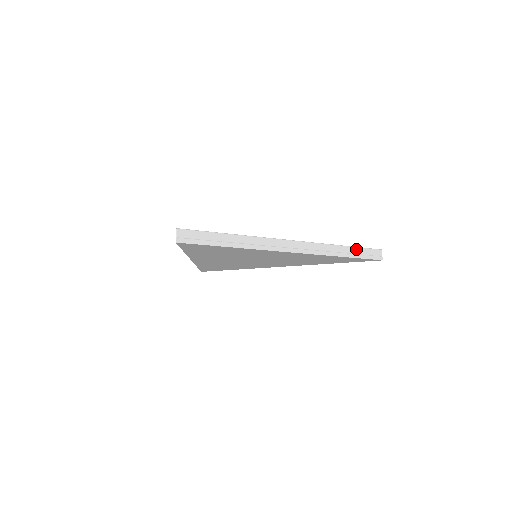
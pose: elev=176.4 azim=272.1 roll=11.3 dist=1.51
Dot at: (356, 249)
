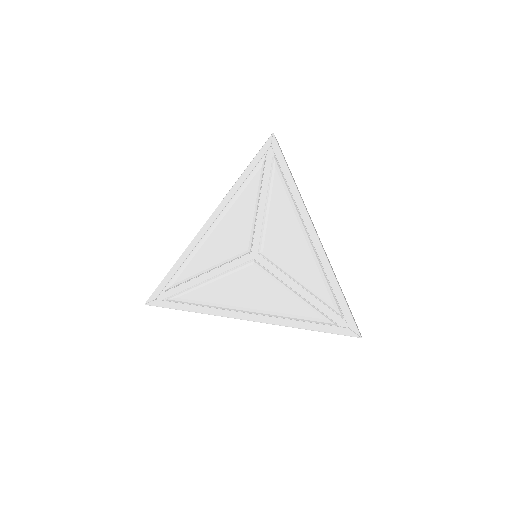
Dot at: occluded
